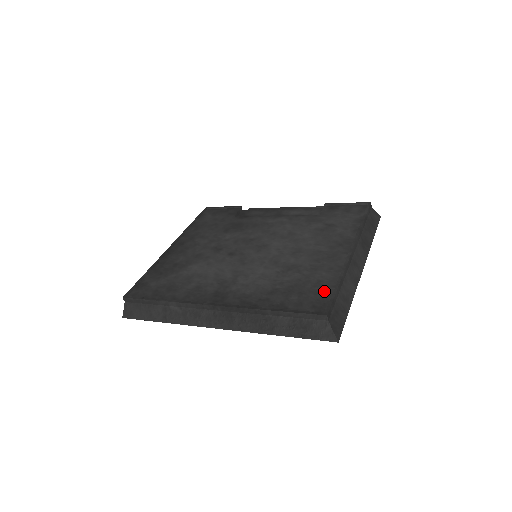
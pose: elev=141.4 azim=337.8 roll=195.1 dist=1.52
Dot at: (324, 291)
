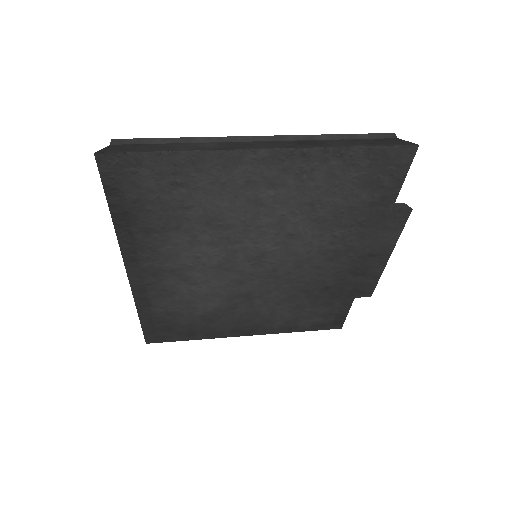
Dot at: occluded
